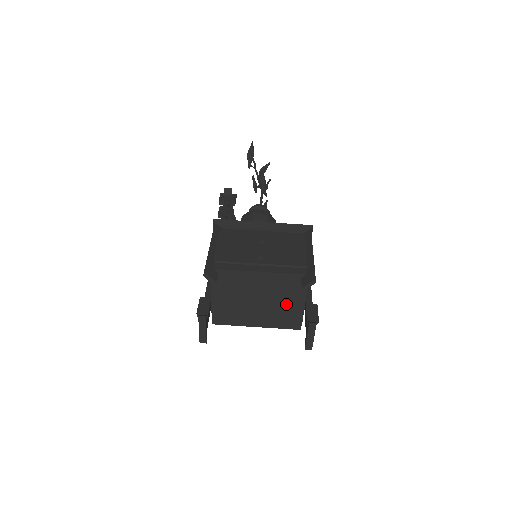
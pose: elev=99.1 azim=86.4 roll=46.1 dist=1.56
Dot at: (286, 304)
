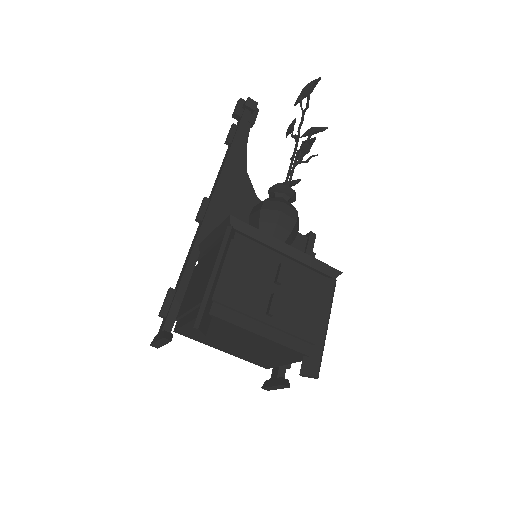
Dot at: (269, 357)
